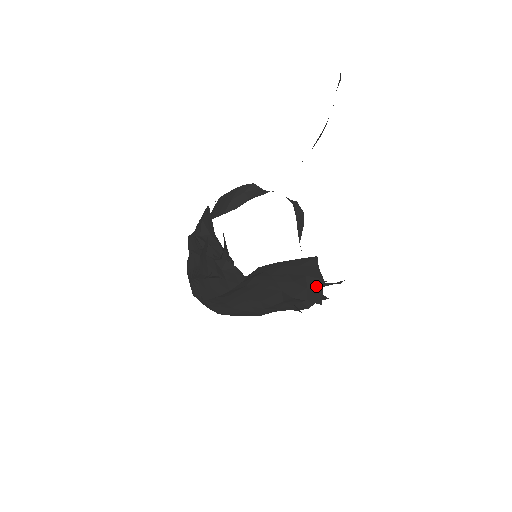
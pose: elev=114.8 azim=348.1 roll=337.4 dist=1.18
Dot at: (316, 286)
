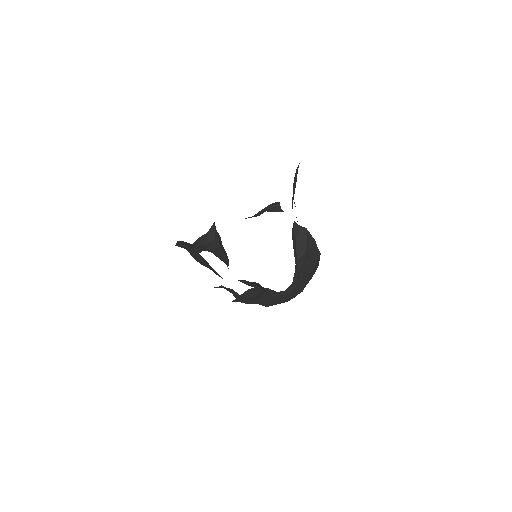
Dot at: occluded
